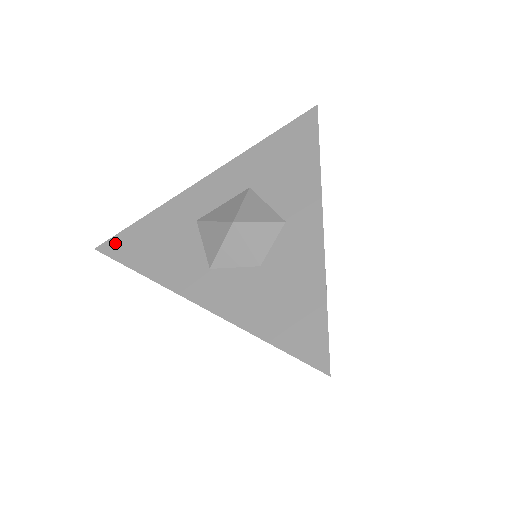
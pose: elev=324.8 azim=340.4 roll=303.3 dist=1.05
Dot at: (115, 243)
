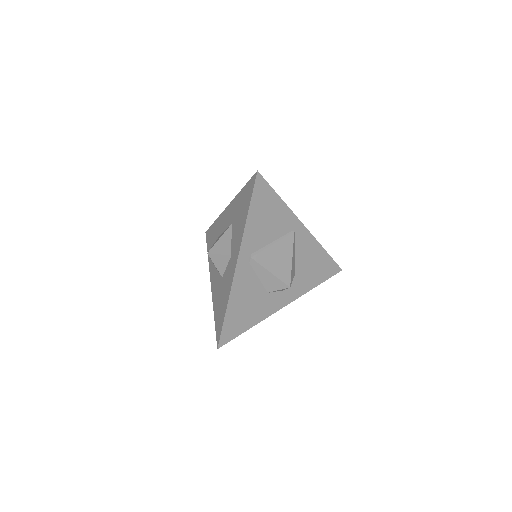
Dot at: (208, 233)
